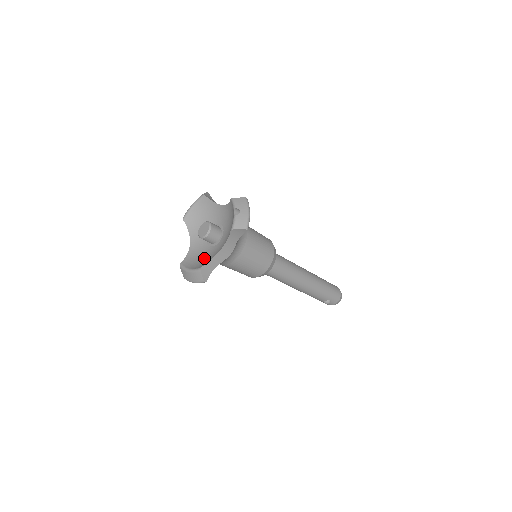
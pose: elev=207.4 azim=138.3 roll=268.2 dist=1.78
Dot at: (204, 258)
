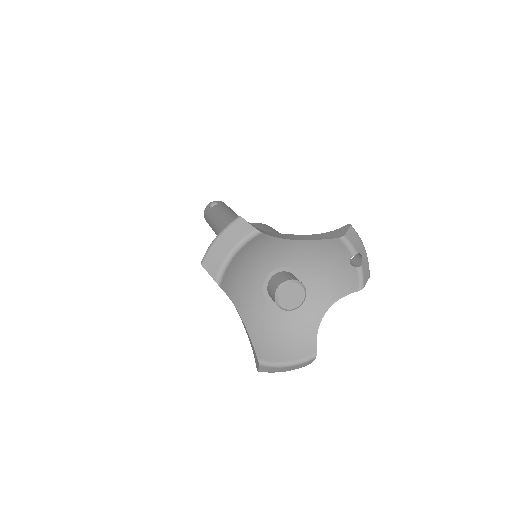
Dot at: (288, 331)
